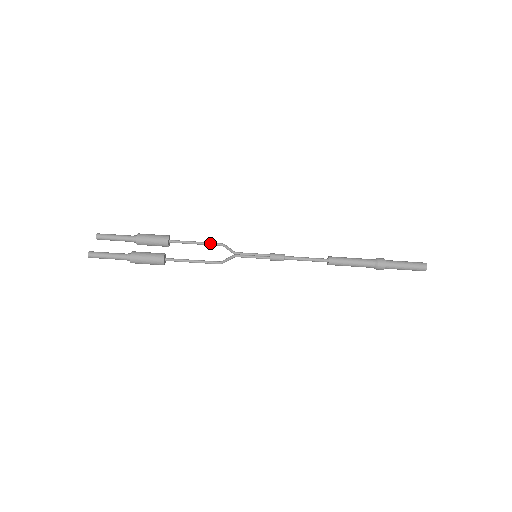
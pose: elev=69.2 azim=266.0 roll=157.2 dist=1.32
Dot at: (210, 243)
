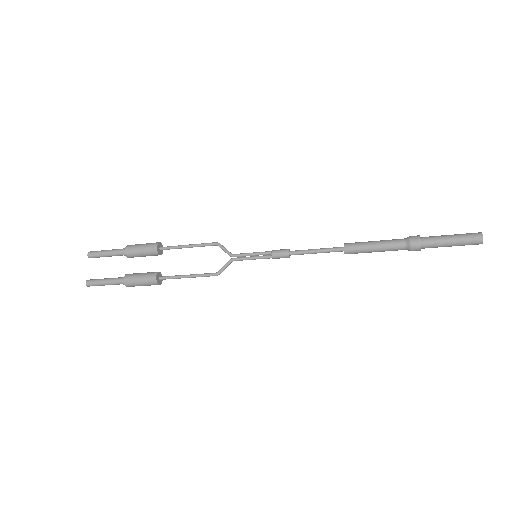
Dot at: (203, 245)
